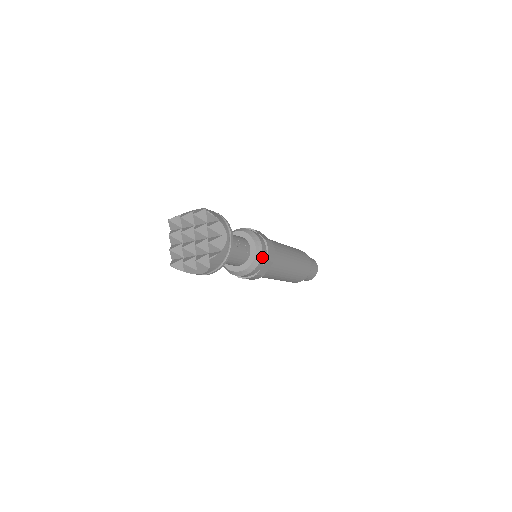
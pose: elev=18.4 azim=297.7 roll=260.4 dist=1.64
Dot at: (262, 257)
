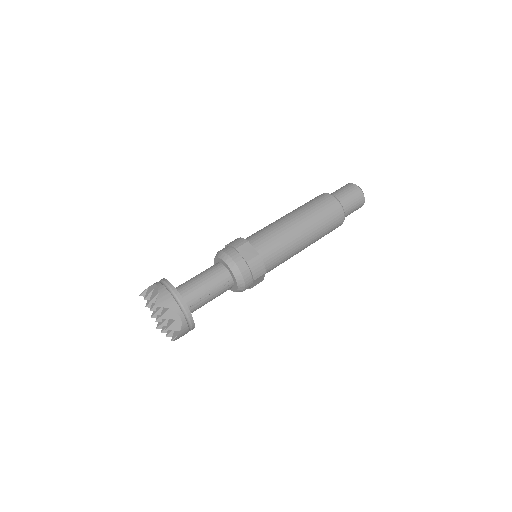
Dot at: (246, 282)
